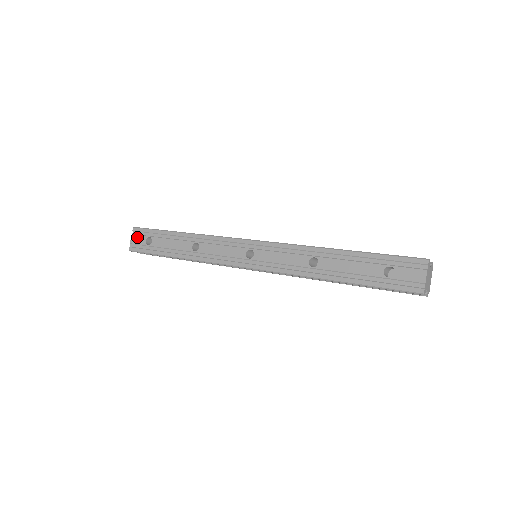
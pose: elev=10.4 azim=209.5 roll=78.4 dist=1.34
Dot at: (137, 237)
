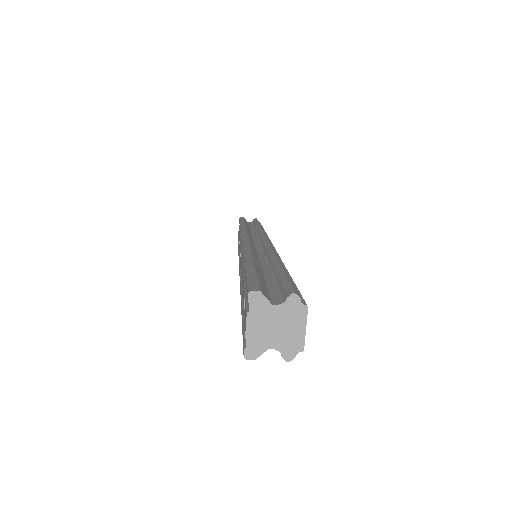
Dot at: occluded
